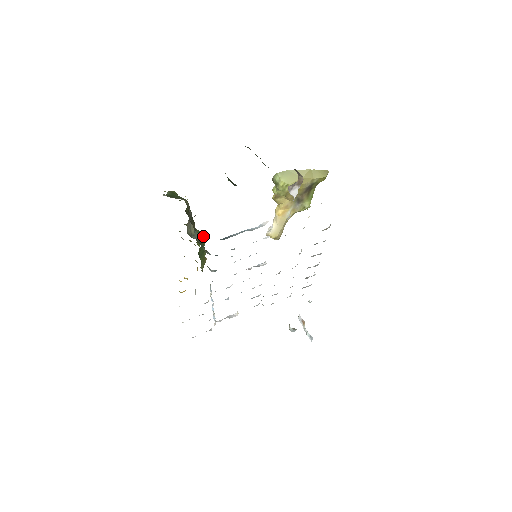
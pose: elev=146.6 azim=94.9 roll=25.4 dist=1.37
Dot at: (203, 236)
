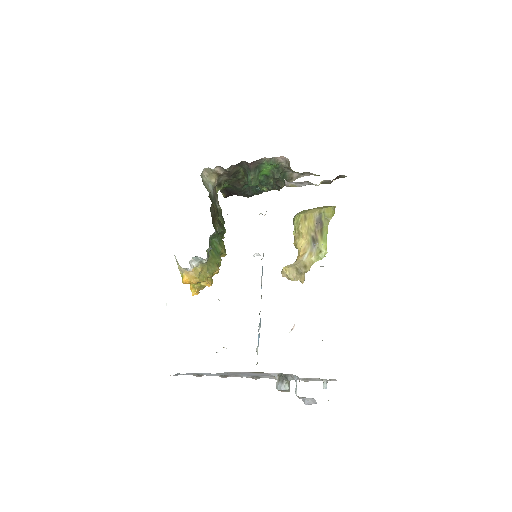
Dot at: occluded
